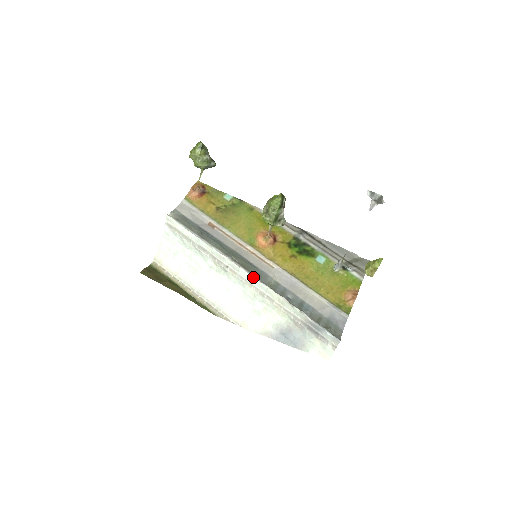
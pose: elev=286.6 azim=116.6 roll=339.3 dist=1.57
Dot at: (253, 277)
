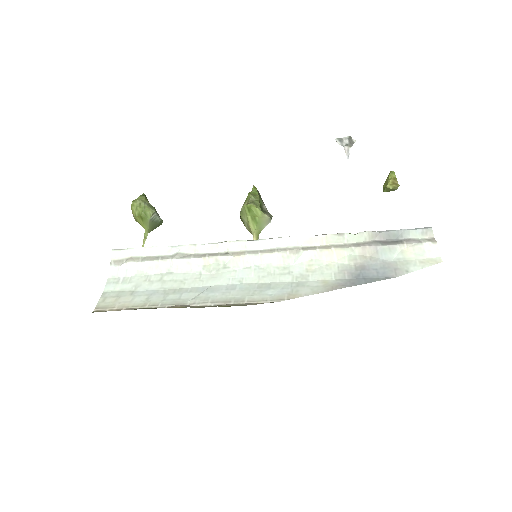
Dot at: (270, 238)
